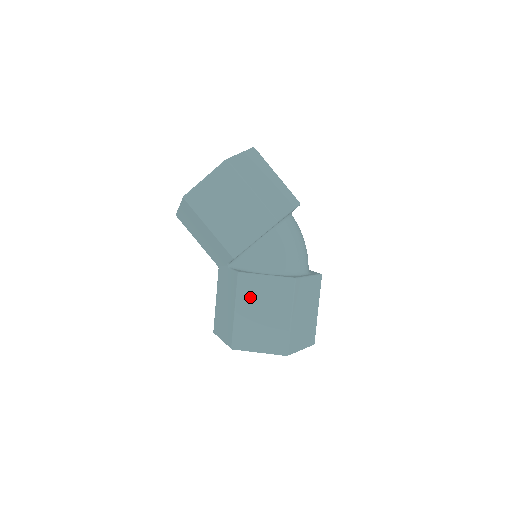
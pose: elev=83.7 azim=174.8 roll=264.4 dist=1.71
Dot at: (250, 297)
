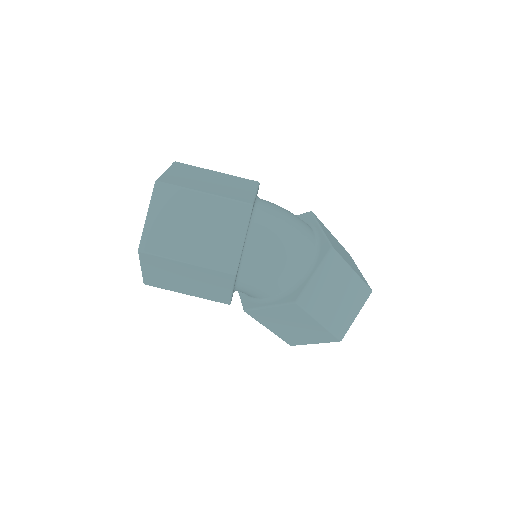
Dot at: (271, 321)
